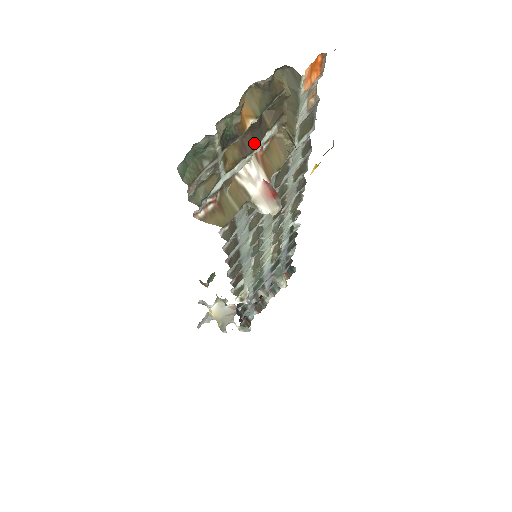
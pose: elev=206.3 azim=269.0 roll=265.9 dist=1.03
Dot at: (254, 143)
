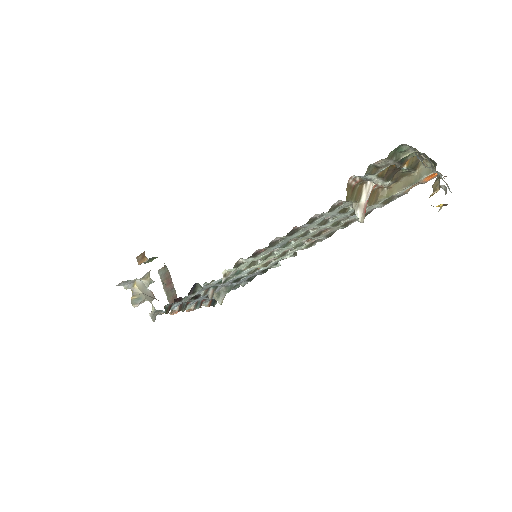
Dot at: (387, 178)
